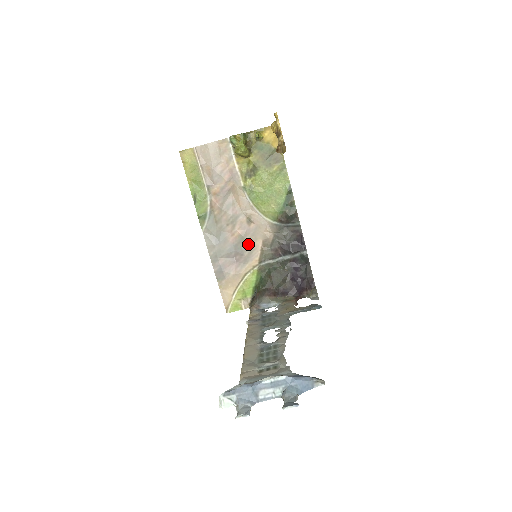
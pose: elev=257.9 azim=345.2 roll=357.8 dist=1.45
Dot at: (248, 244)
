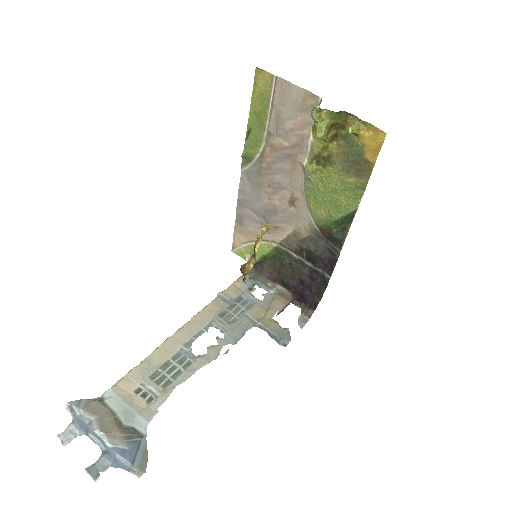
Dot at: (279, 220)
